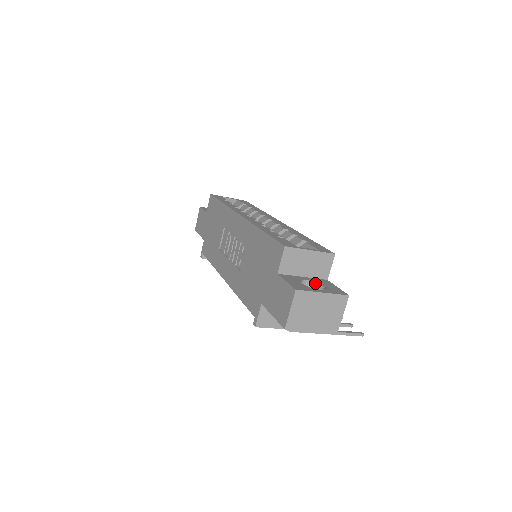
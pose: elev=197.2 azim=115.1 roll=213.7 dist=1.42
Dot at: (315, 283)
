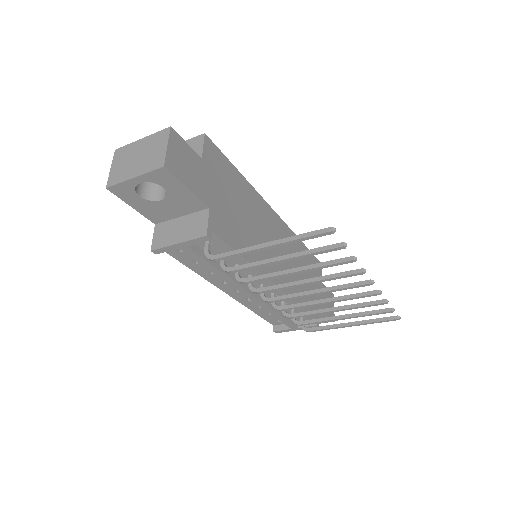
Dot at: occluded
